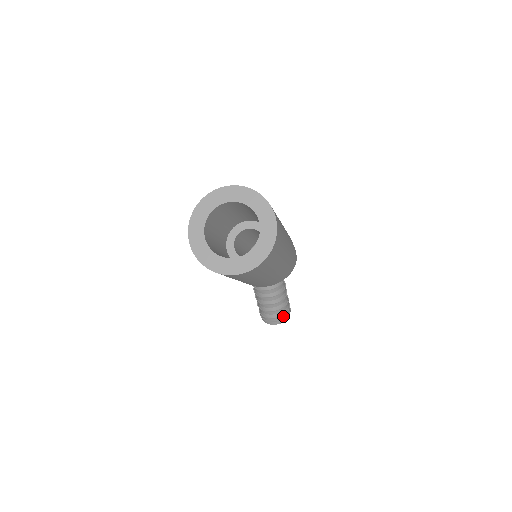
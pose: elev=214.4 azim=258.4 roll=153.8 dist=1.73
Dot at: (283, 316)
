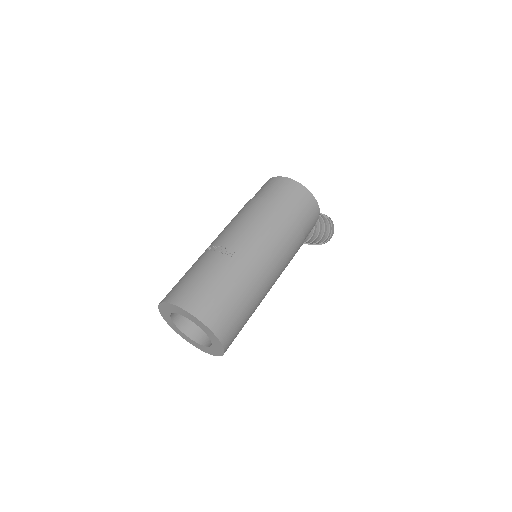
Dot at: (323, 242)
